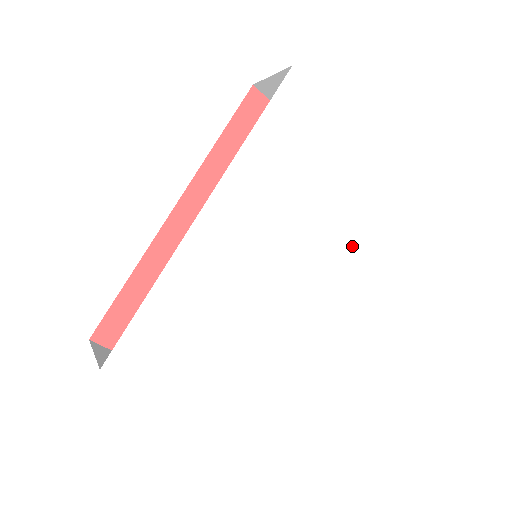
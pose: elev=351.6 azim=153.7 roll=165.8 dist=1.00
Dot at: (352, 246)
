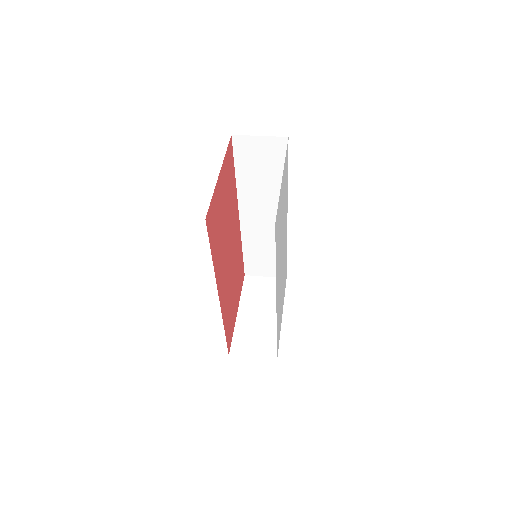
Dot at: occluded
